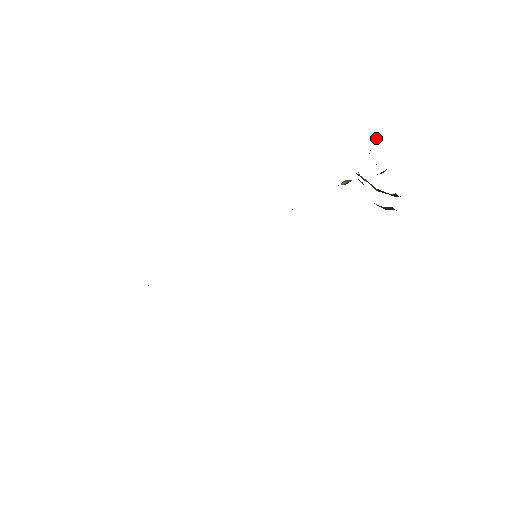
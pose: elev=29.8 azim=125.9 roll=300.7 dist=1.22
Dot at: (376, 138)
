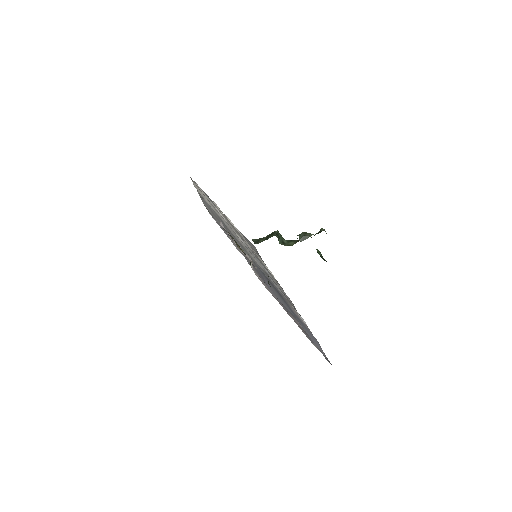
Dot at: occluded
